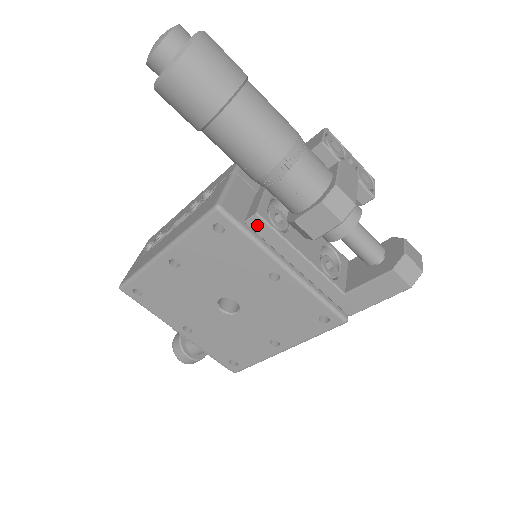
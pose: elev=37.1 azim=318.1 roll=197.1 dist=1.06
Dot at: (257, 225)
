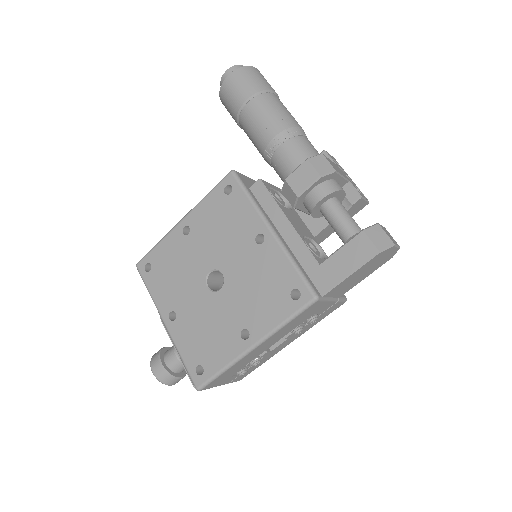
Dot at: (257, 189)
